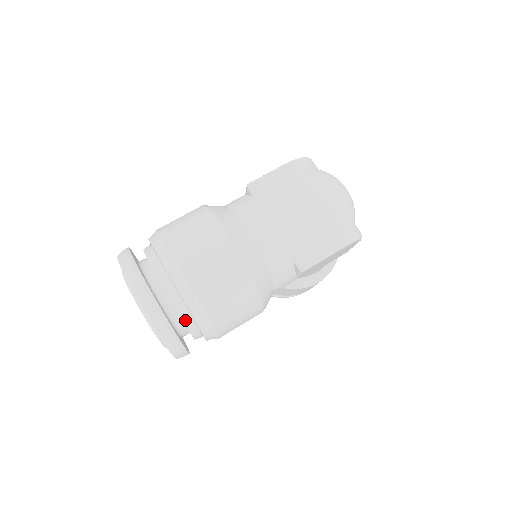
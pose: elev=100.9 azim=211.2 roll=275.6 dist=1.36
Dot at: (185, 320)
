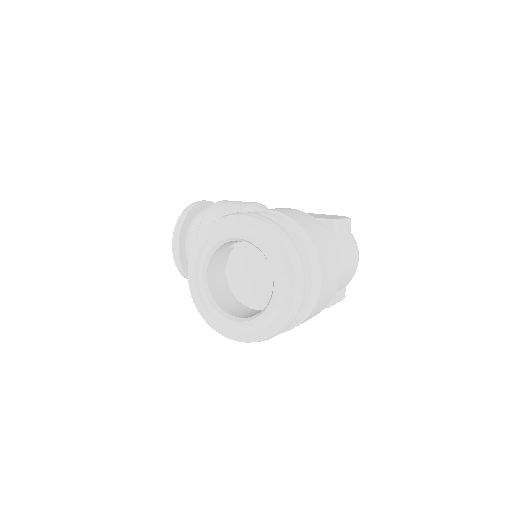
Dot at: occluded
